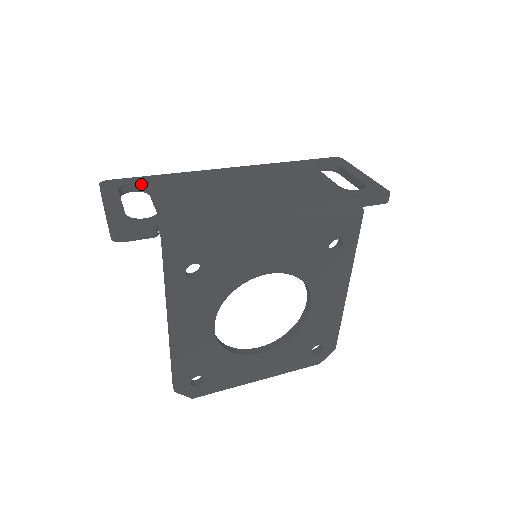
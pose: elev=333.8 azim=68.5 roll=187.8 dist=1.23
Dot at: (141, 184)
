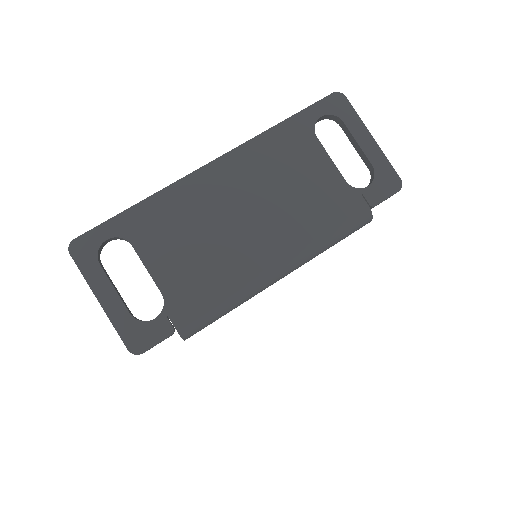
Dot at: (118, 237)
